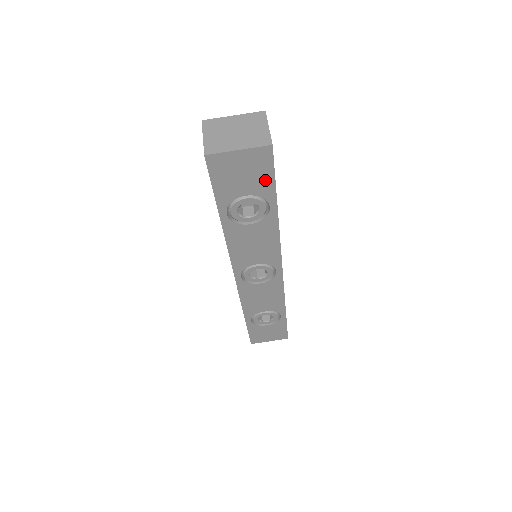
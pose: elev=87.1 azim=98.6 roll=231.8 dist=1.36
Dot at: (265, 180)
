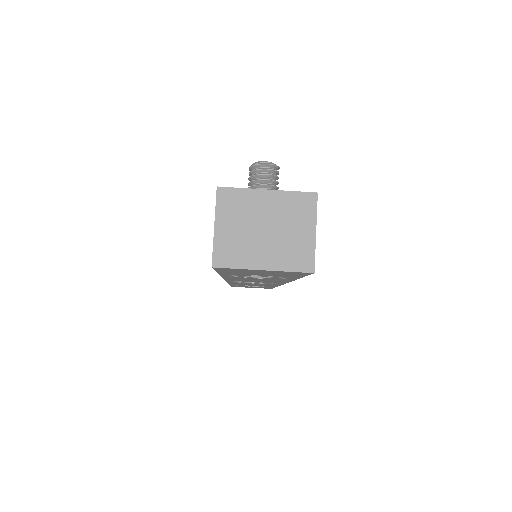
Dot at: (290, 275)
